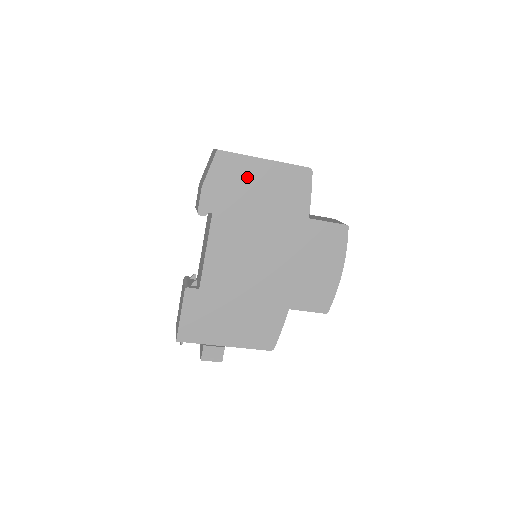
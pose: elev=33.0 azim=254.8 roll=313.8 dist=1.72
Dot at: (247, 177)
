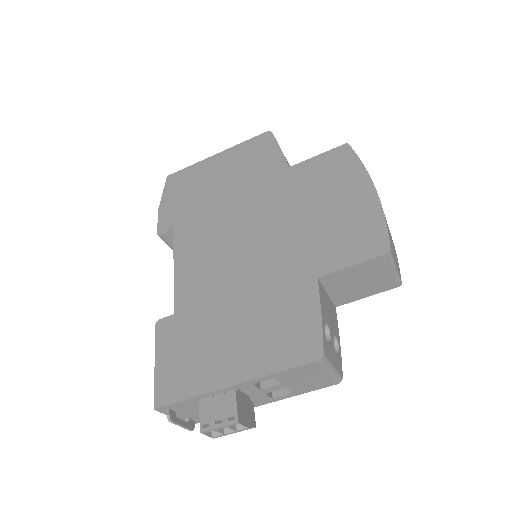
Dot at: (202, 177)
